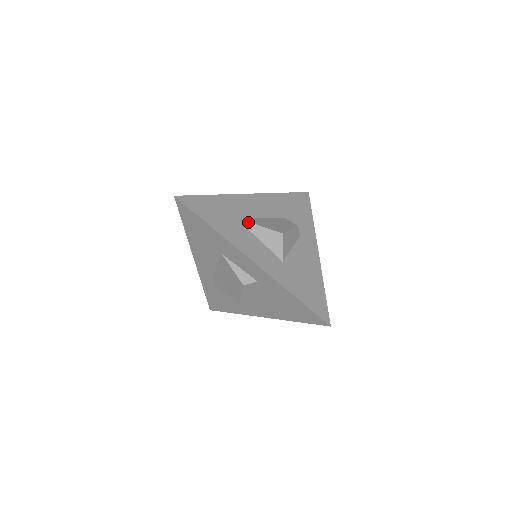
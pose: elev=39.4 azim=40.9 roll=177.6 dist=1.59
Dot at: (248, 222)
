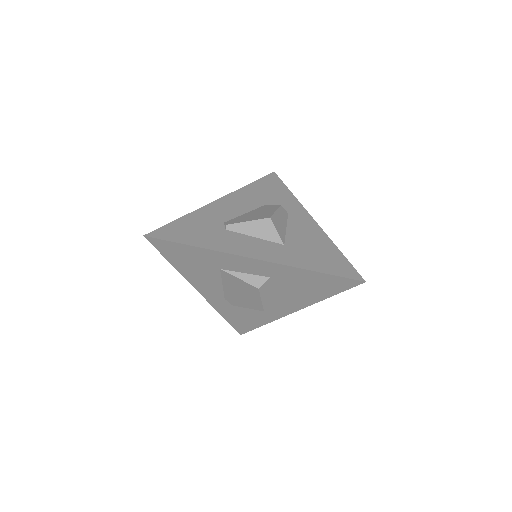
Dot at: (230, 225)
